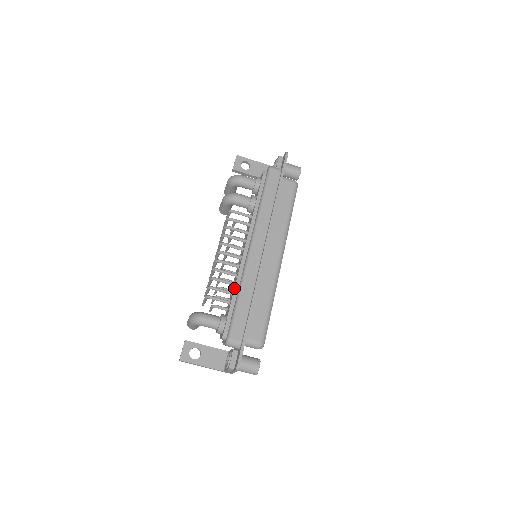
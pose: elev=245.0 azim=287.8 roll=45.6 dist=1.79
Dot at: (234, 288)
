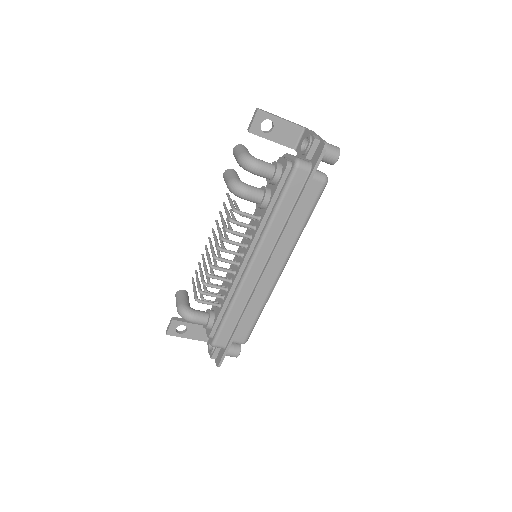
Dot at: (225, 299)
